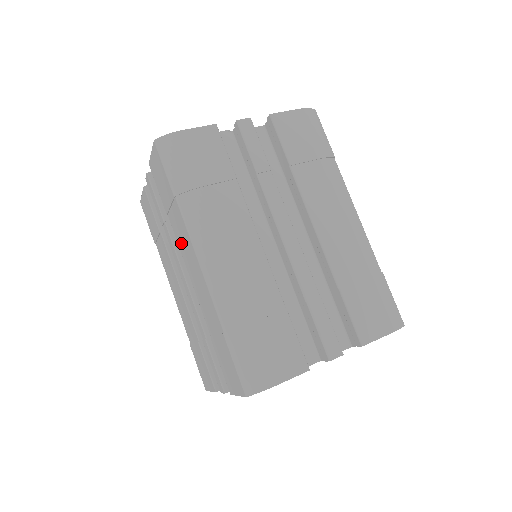
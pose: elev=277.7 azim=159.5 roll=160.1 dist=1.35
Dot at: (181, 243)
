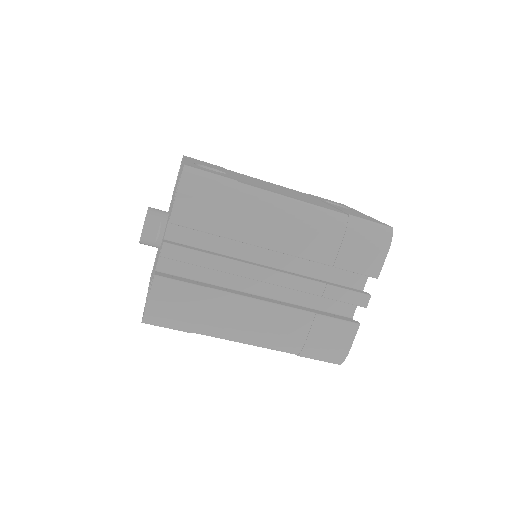
Dot at: occluded
